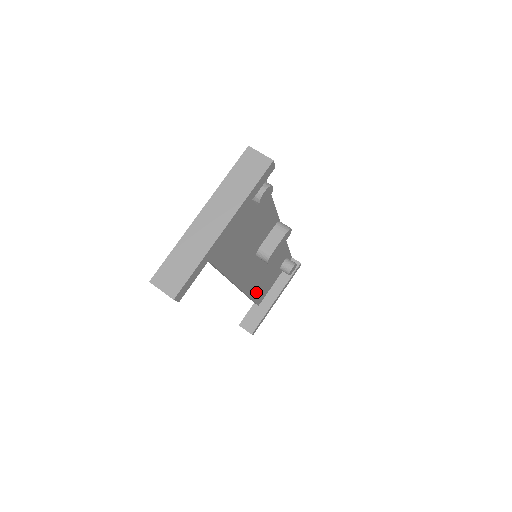
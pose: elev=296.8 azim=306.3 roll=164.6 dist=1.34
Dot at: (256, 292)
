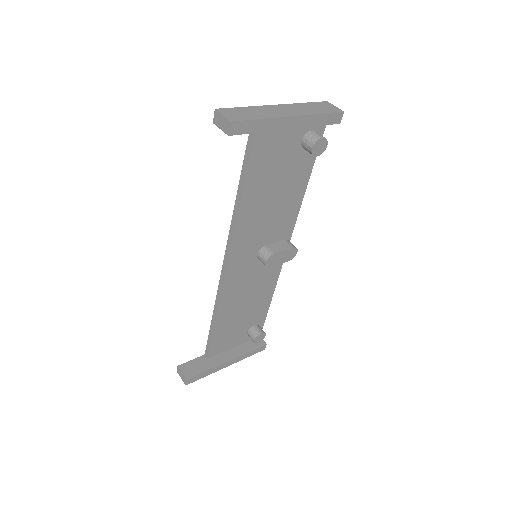
Dot at: (222, 324)
